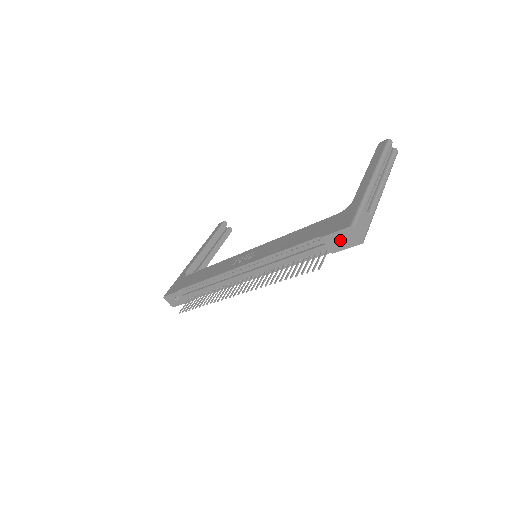
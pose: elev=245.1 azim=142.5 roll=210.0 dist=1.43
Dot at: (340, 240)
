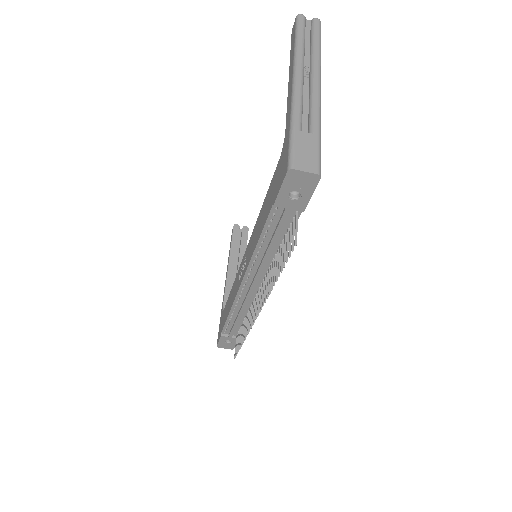
Dot at: (297, 191)
